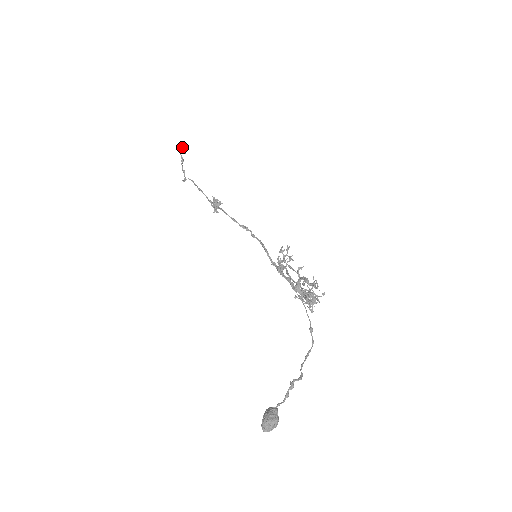
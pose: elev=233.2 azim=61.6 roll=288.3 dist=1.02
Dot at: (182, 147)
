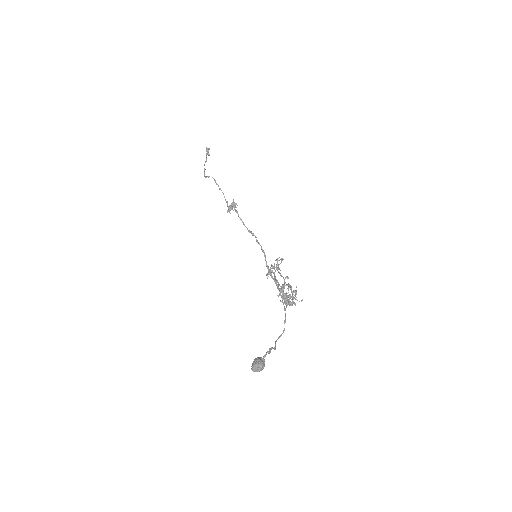
Dot at: occluded
